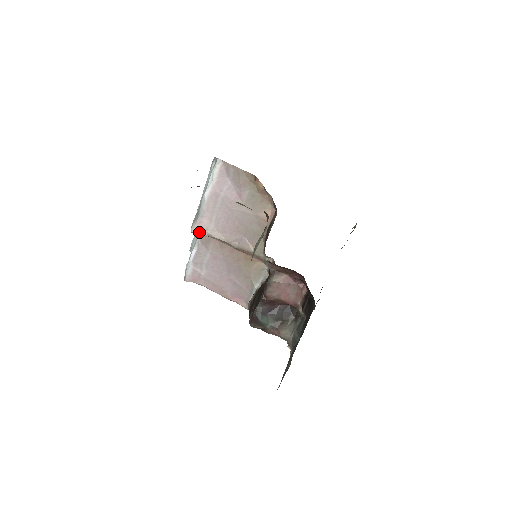
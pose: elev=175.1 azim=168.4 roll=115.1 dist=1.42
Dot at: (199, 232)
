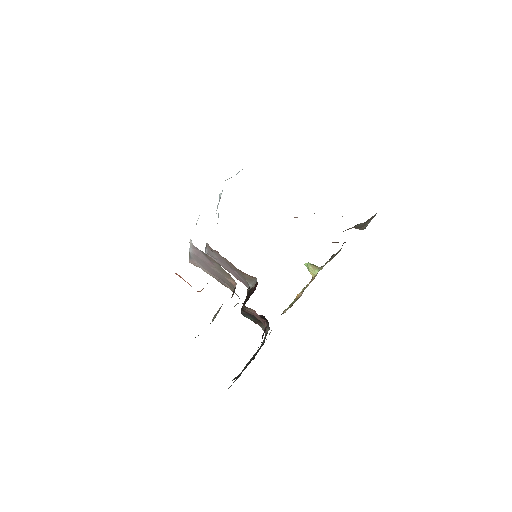
Dot at: (194, 264)
